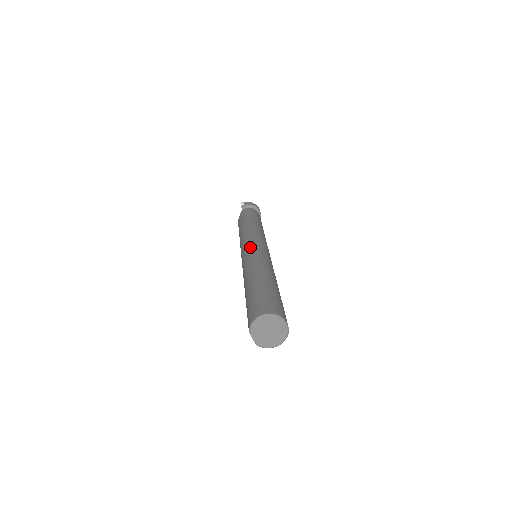
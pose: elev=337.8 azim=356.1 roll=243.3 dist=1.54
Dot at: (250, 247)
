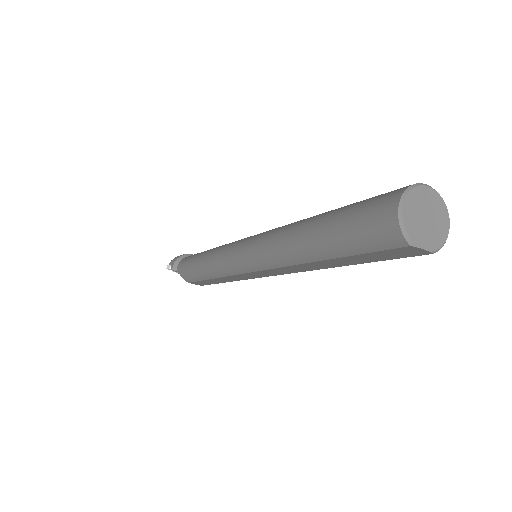
Dot at: (242, 249)
